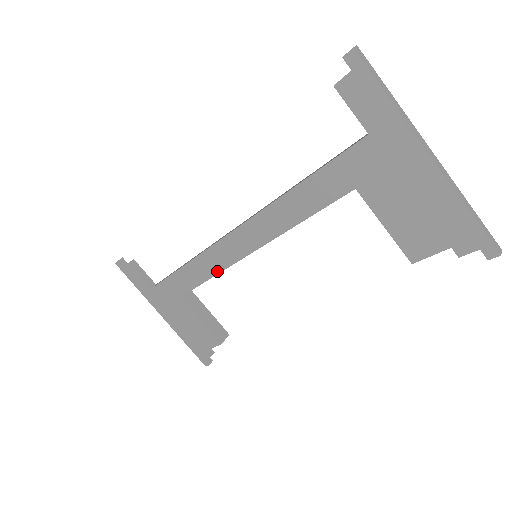
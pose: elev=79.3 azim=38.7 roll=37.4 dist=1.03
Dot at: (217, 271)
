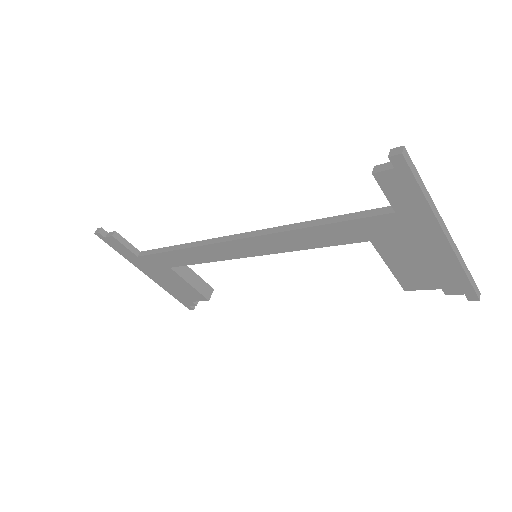
Dot at: (213, 260)
